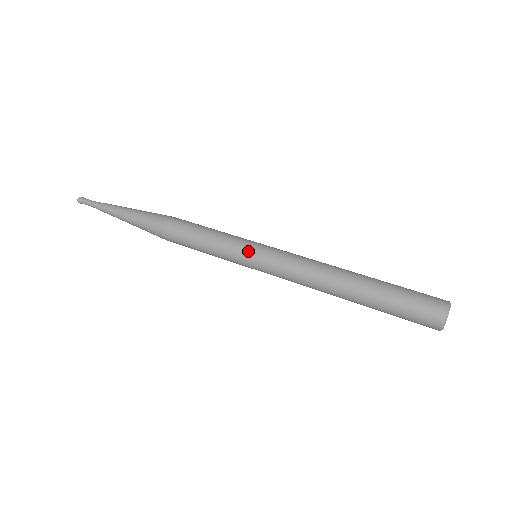
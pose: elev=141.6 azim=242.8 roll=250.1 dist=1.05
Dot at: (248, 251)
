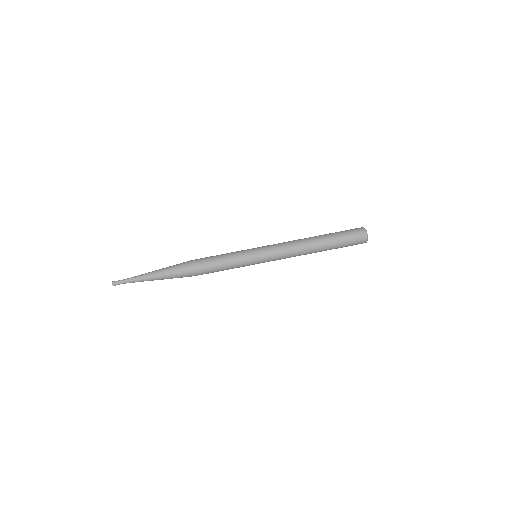
Dot at: (254, 262)
